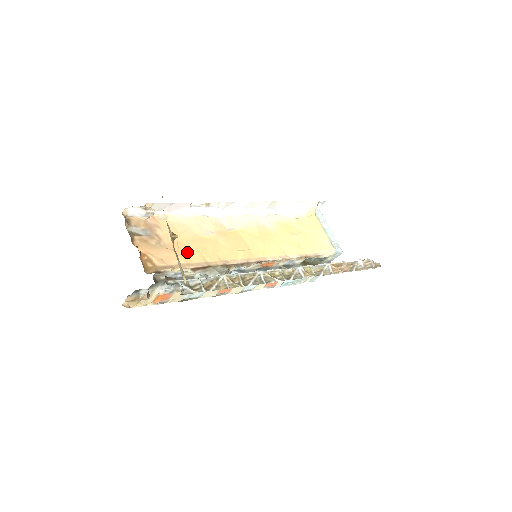
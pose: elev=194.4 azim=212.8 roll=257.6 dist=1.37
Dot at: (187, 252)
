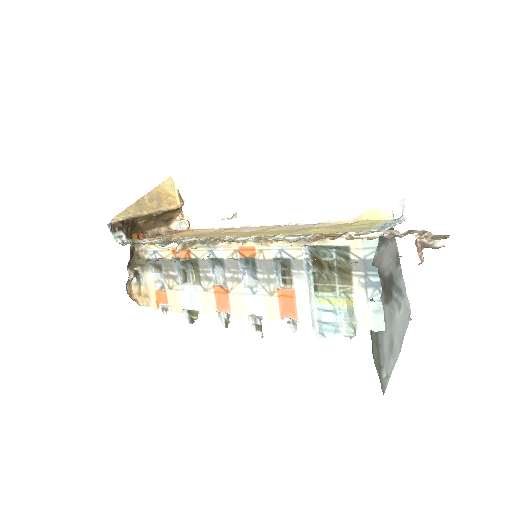
Dot at: (175, 237)
